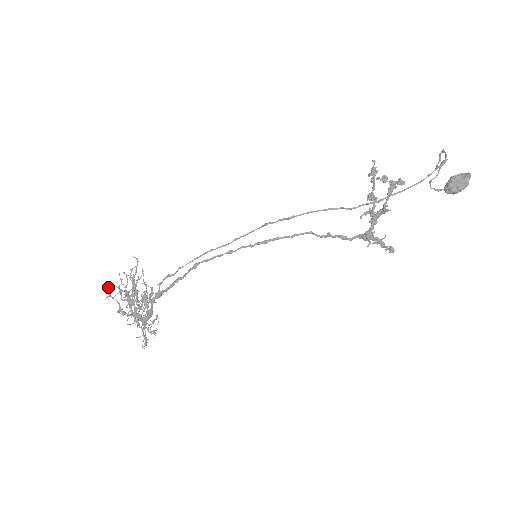
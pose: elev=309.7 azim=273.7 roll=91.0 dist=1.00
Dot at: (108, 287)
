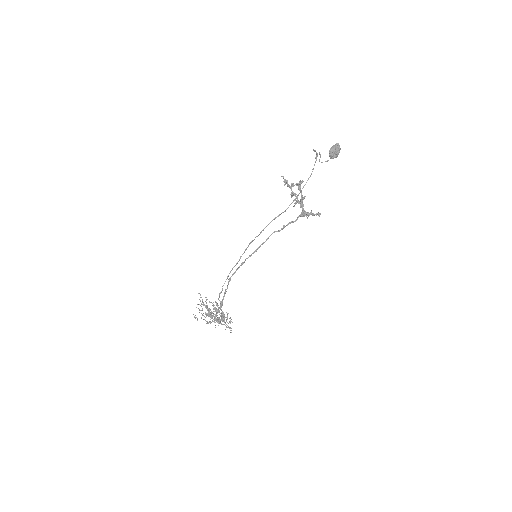
Dot at: (194, 316)
